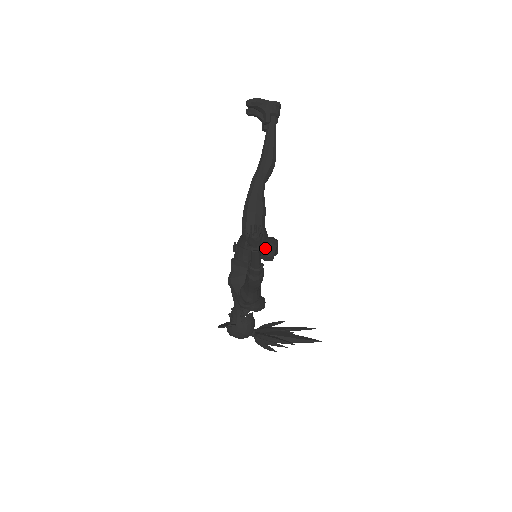
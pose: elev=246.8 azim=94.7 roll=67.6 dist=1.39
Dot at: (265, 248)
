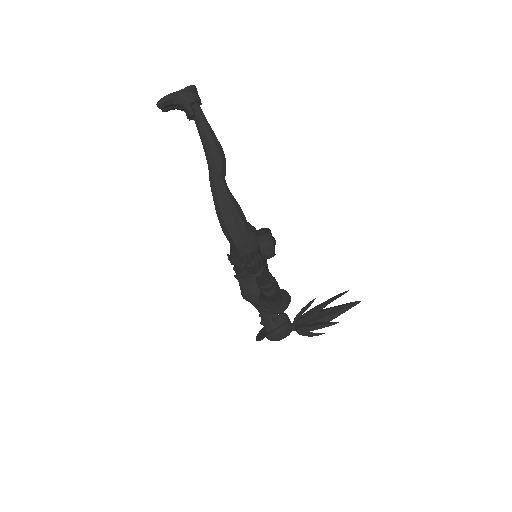
Dot at: (262, 249)
